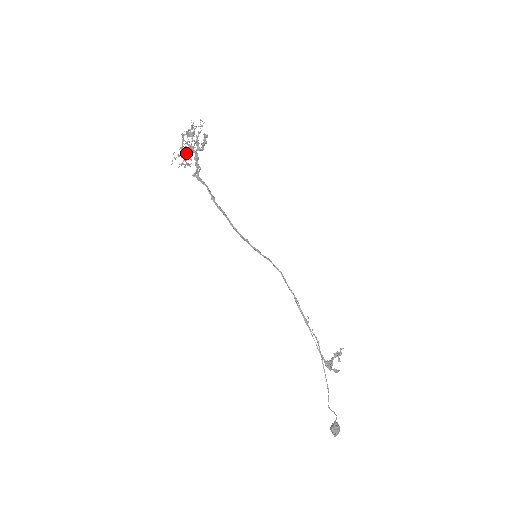
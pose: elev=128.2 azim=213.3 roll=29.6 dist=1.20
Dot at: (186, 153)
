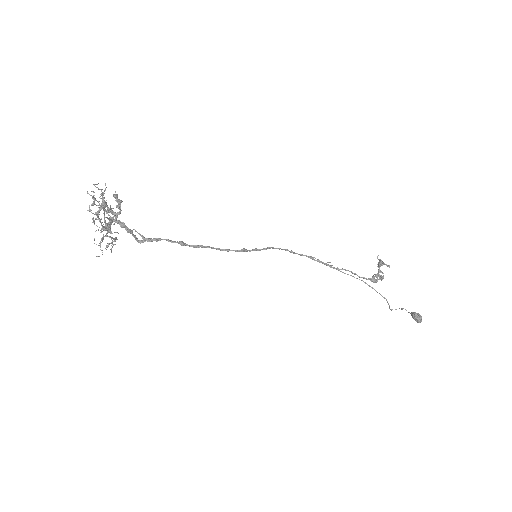
Dot at: (110, 229)
